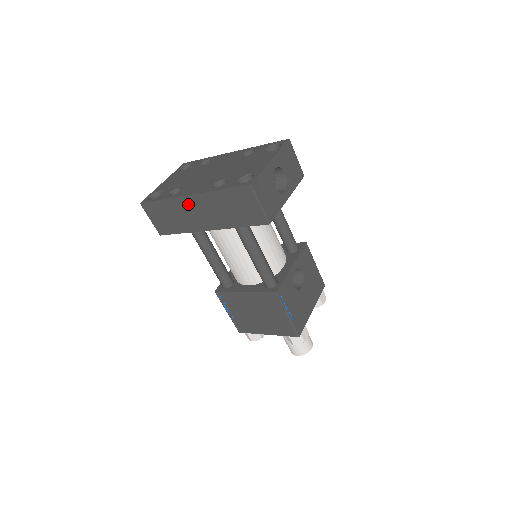
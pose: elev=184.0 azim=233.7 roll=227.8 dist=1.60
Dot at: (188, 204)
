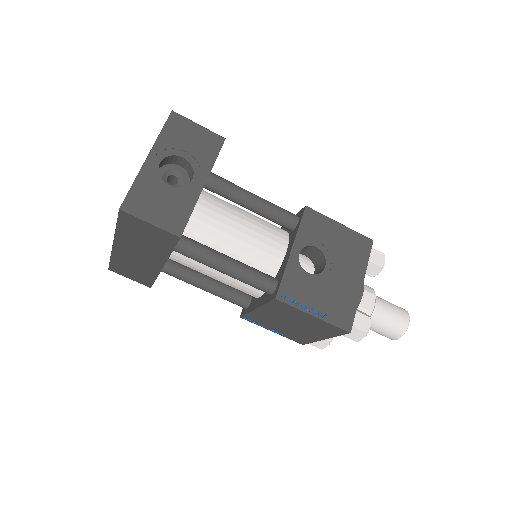
Dot at: (123, 253)
